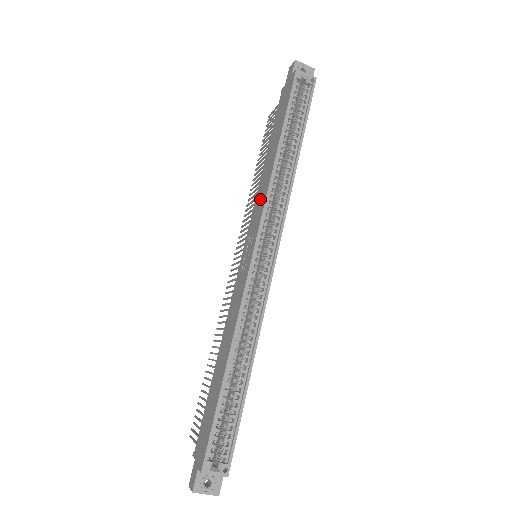
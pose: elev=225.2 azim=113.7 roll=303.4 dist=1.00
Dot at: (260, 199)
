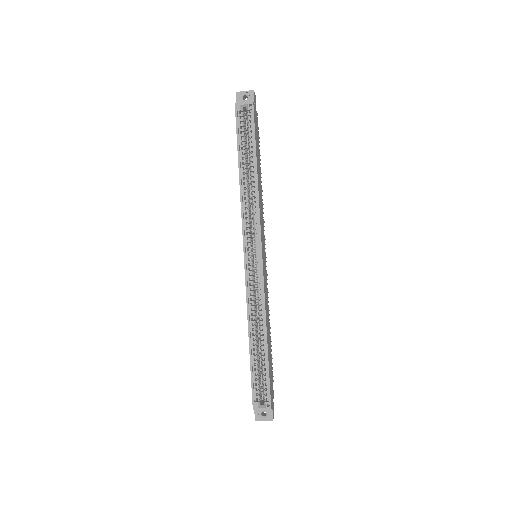
Dot at: occluded
